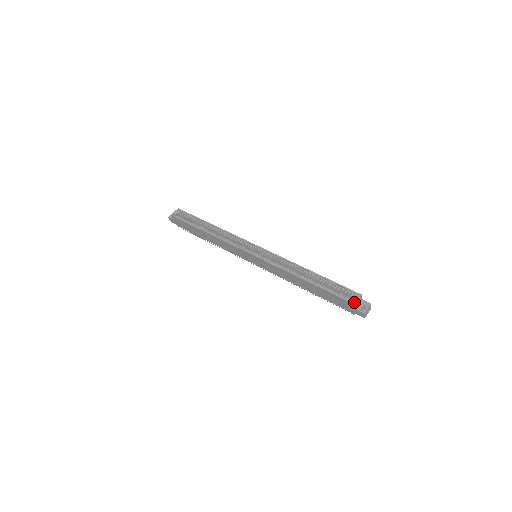
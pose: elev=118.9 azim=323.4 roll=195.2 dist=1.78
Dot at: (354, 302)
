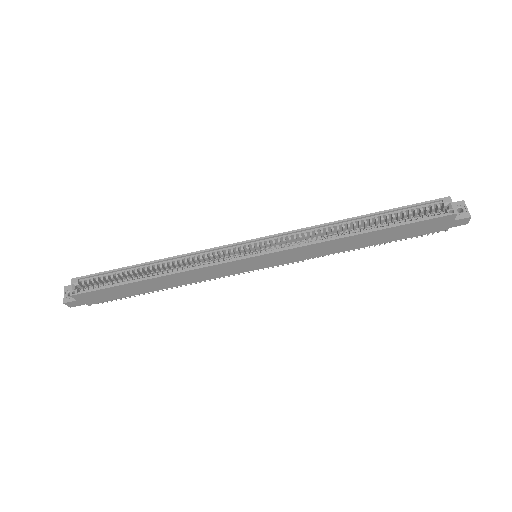
Dot at: (453, 211)
